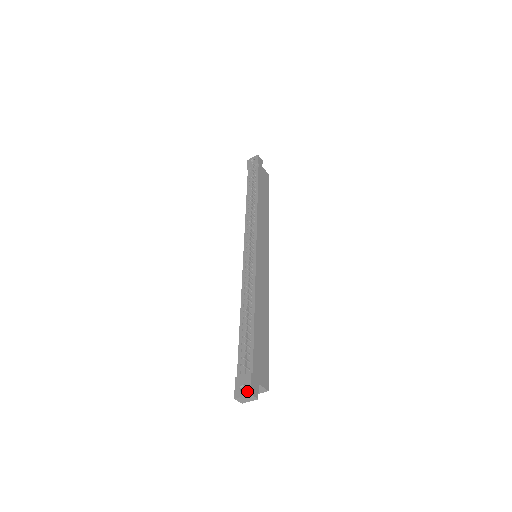
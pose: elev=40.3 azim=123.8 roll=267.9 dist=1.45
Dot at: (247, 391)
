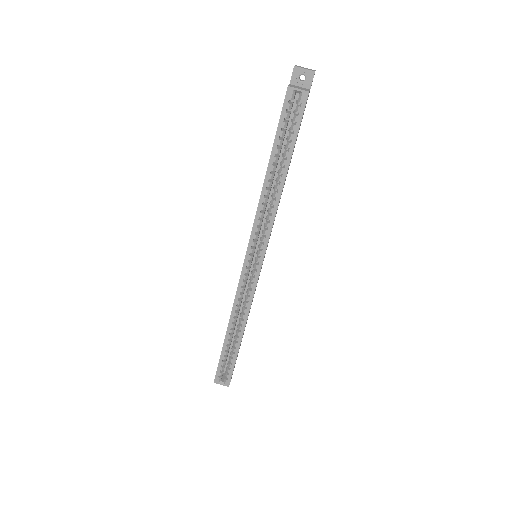
Dot at: occluded
